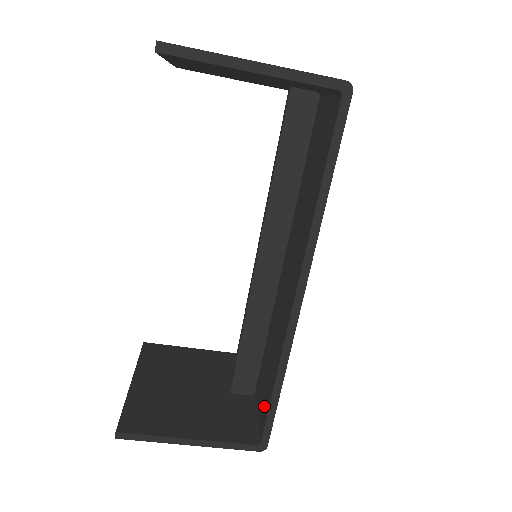
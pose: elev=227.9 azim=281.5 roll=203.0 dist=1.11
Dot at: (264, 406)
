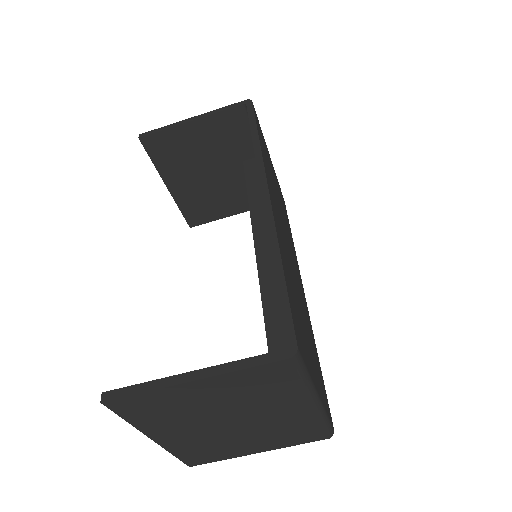
Dot at: occluded
